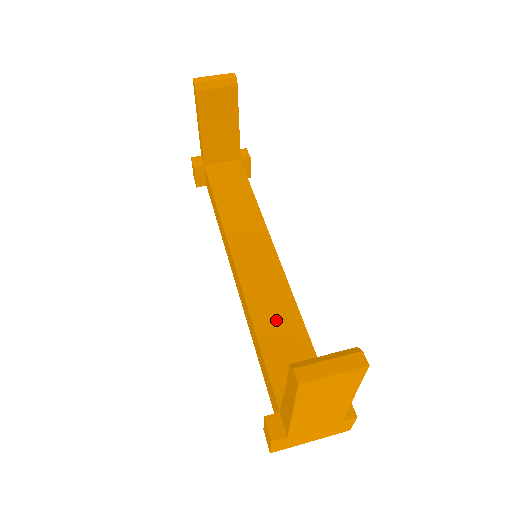
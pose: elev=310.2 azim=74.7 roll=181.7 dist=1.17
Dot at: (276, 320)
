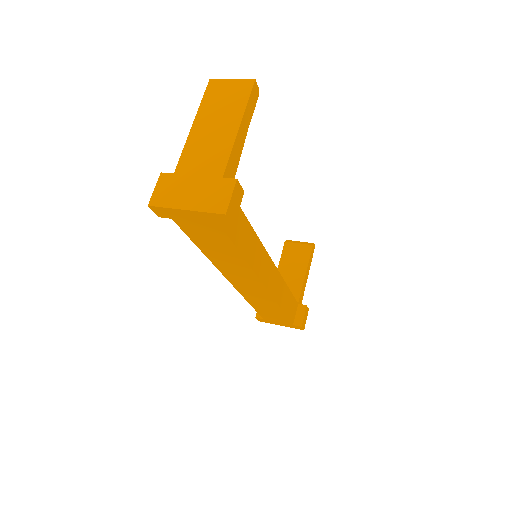
Dot at: occluded
